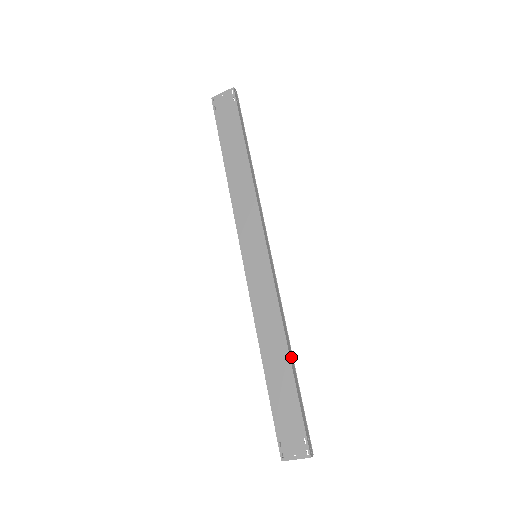
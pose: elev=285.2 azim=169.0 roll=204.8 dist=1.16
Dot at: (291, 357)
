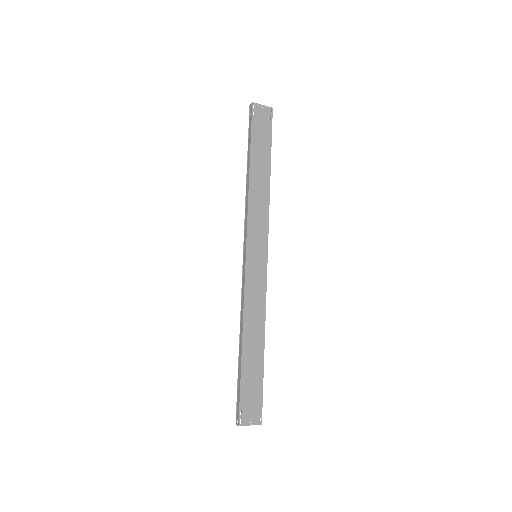
Dot at: (263, 345)
